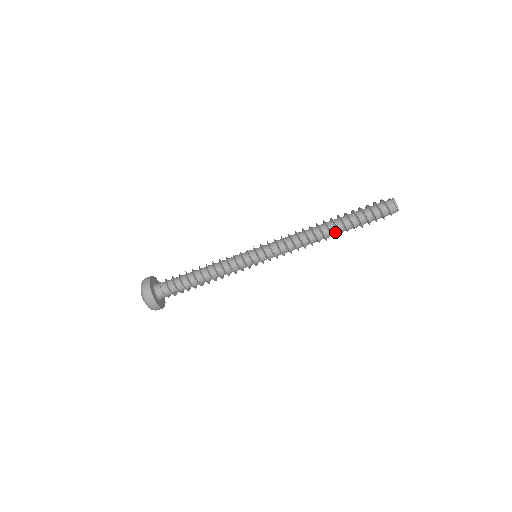
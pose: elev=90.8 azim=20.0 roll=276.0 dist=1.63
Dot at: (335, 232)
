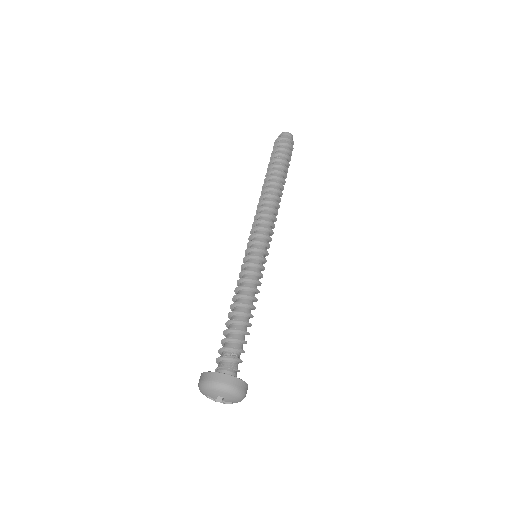
Dot at: (280, 182)
